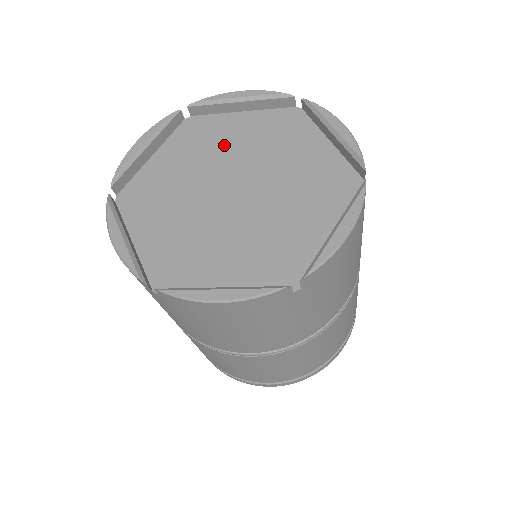
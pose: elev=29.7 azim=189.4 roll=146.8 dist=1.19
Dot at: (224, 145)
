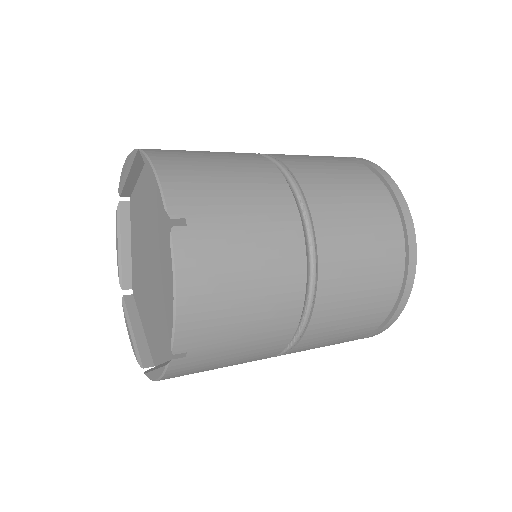
Dot at: (142, 218)
